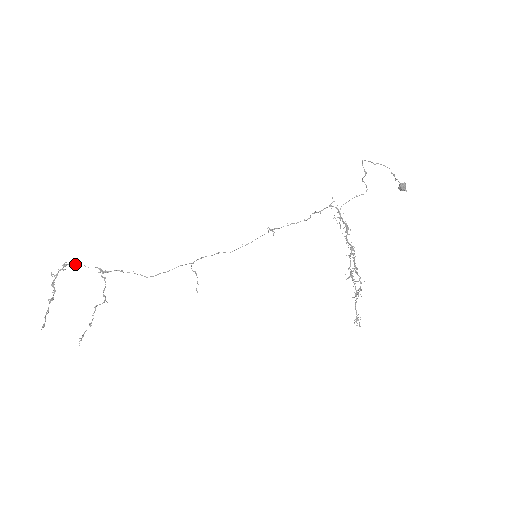
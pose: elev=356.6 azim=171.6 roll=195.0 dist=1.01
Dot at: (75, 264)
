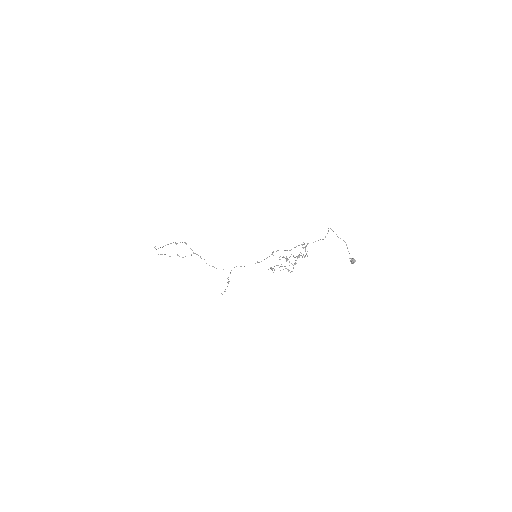
Dot at: occluded
